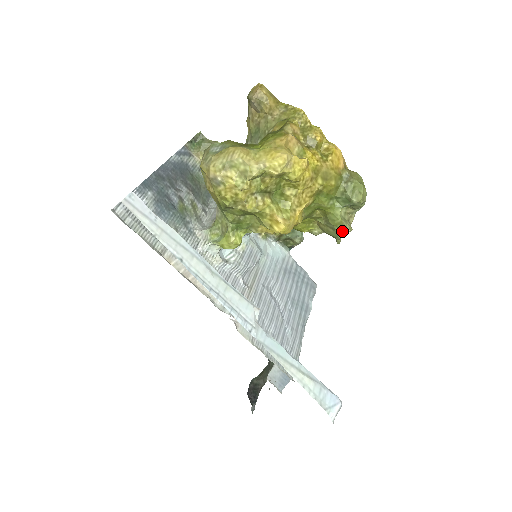
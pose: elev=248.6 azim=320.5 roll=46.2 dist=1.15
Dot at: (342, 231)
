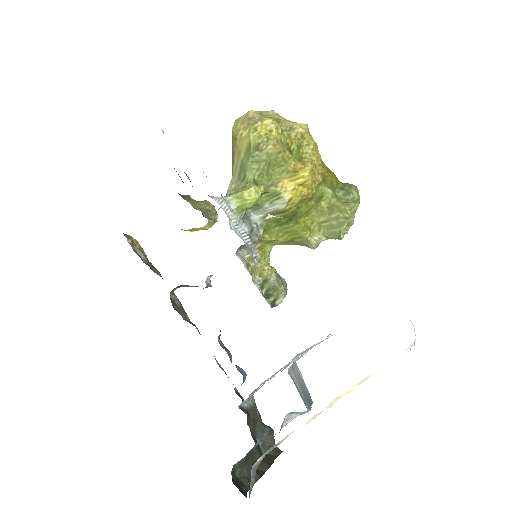
Dot at: (346, 219)
